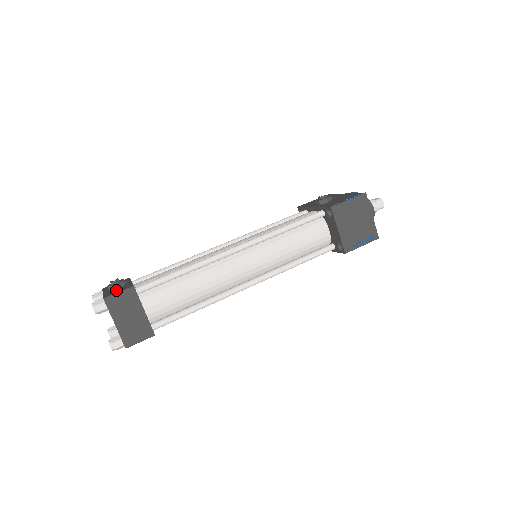
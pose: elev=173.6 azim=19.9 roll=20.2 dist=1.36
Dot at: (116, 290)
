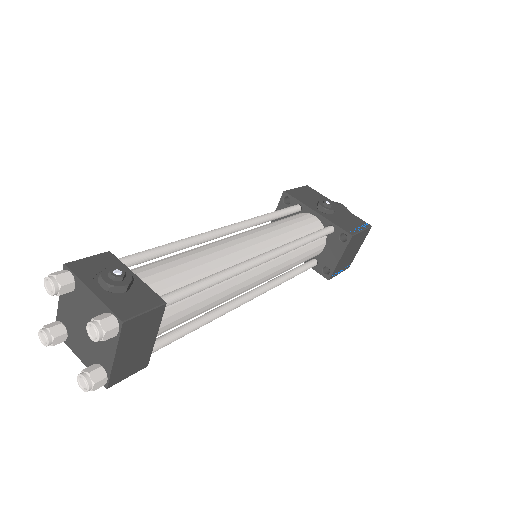
Dot at: (129, 299)
